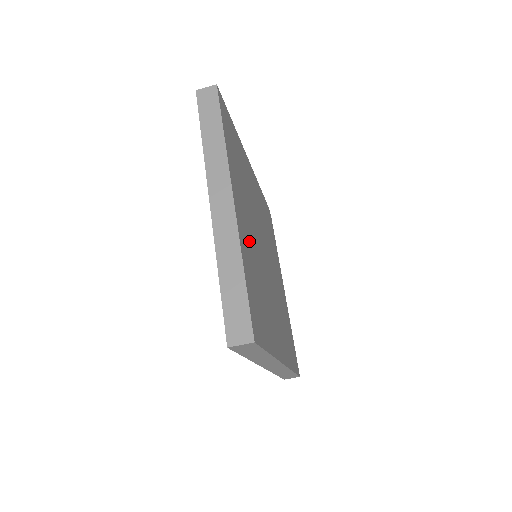
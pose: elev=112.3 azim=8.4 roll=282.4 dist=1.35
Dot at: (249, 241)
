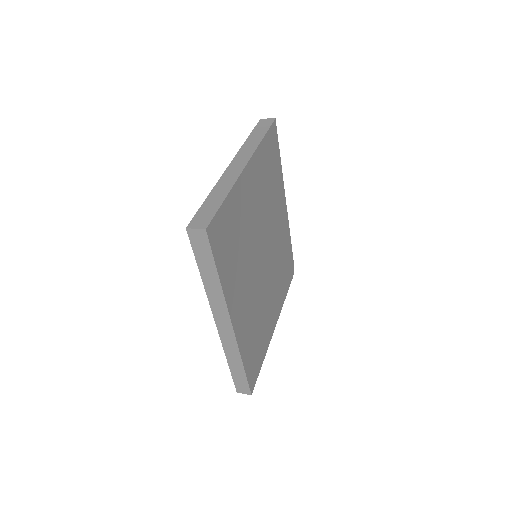
Dot at: (247, 209)
